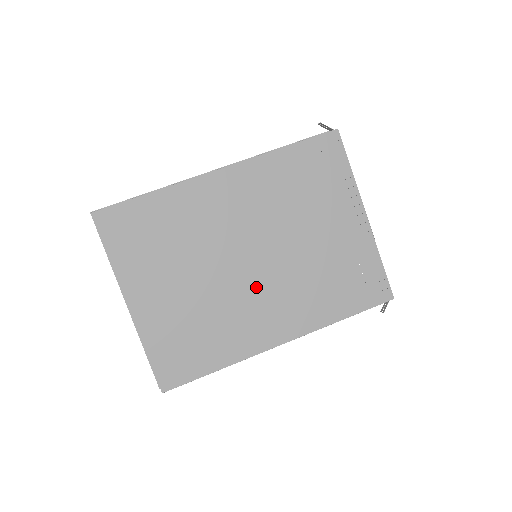
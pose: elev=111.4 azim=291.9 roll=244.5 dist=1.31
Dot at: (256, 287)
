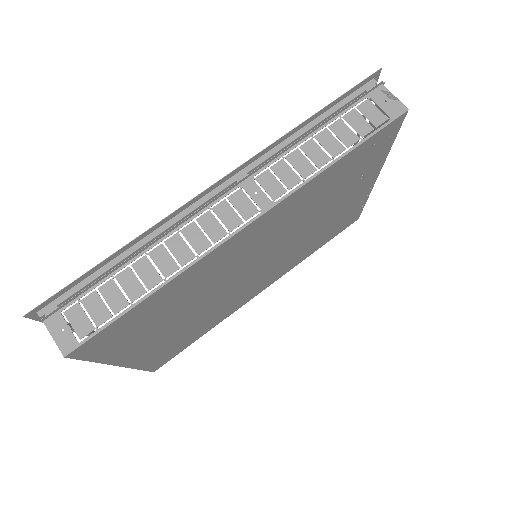
Dot at: (252, 280)
